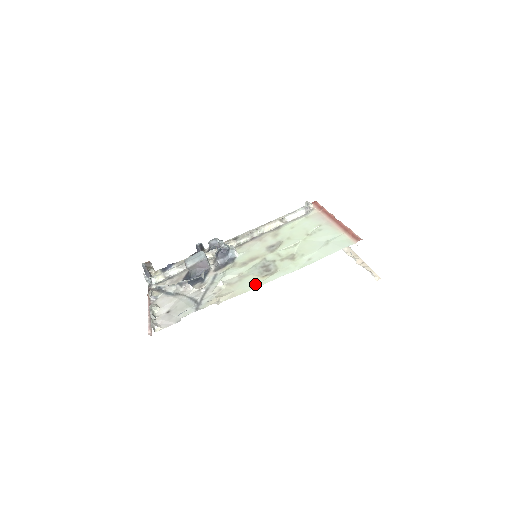
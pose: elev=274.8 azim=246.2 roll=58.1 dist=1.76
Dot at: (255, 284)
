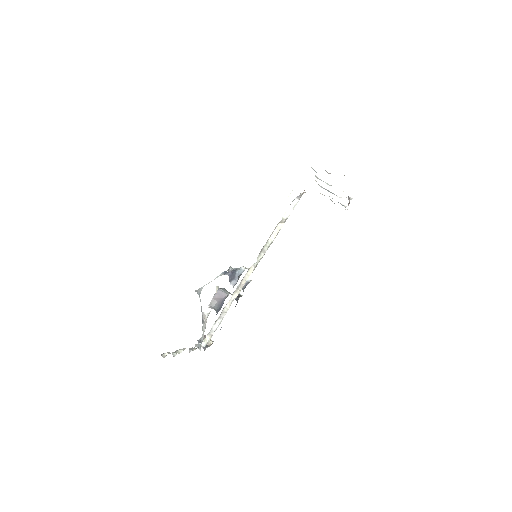
Dot at: occluded
